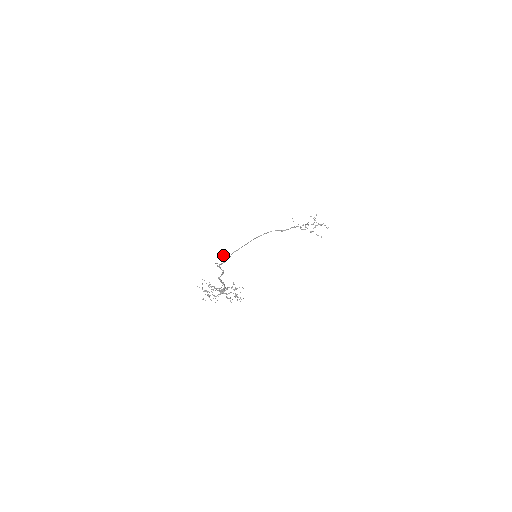
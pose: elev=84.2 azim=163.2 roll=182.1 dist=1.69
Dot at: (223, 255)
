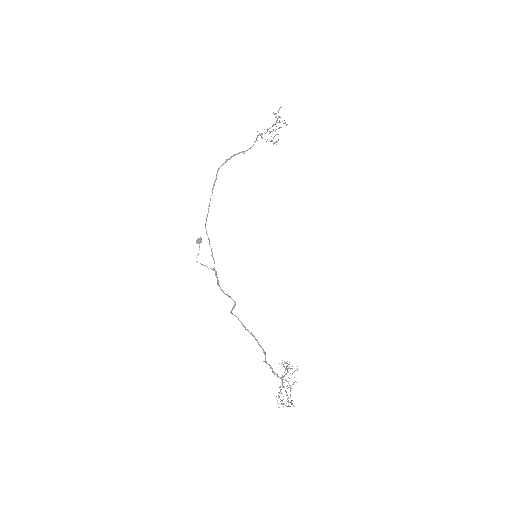
Dot at: occluded
